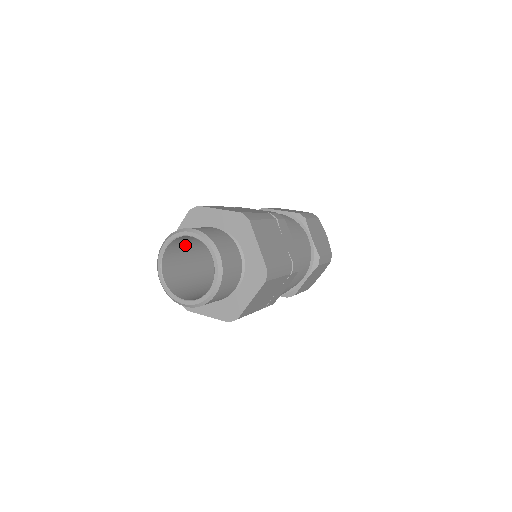
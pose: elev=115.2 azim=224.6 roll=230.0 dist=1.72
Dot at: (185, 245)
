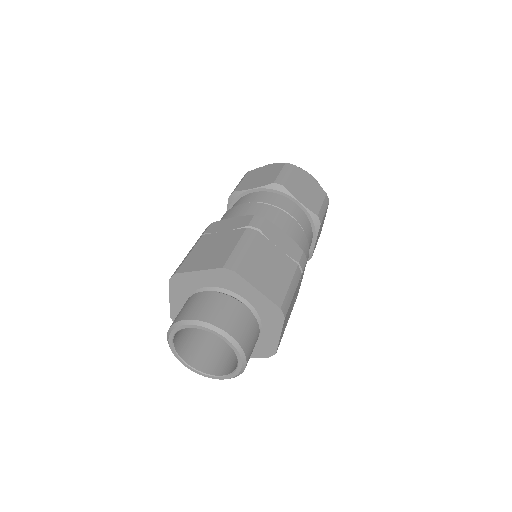
Dot at: occluded
